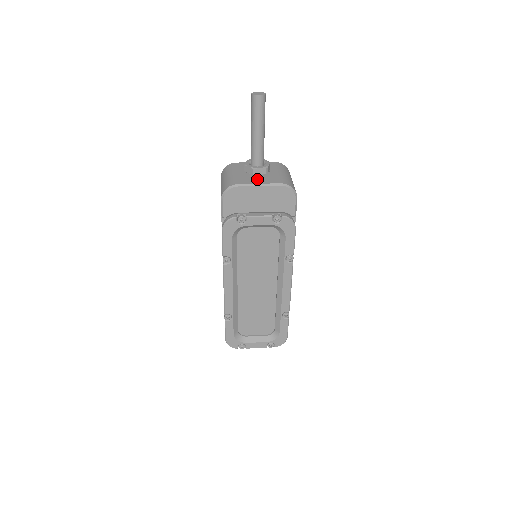
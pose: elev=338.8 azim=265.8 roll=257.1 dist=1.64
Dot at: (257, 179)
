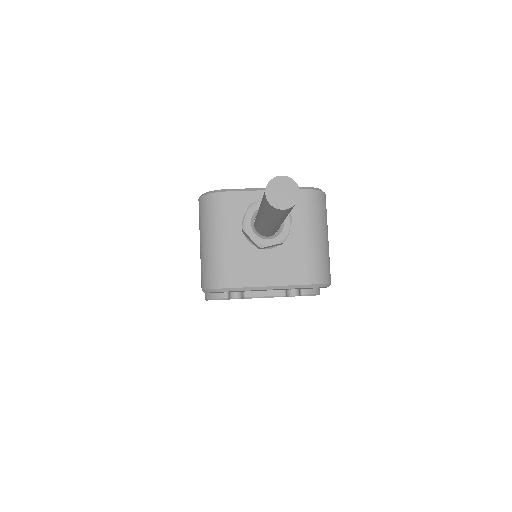
Dot at: (265, 268)
